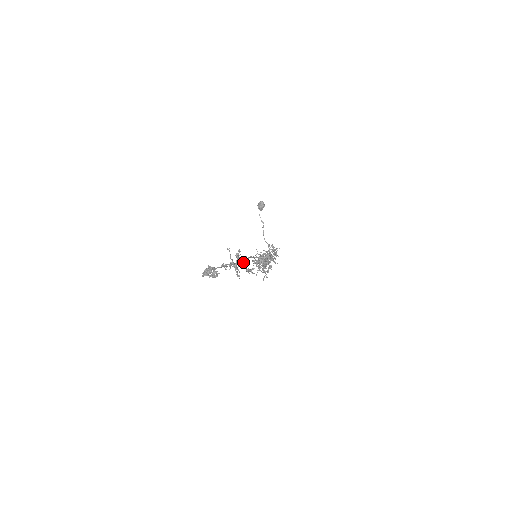
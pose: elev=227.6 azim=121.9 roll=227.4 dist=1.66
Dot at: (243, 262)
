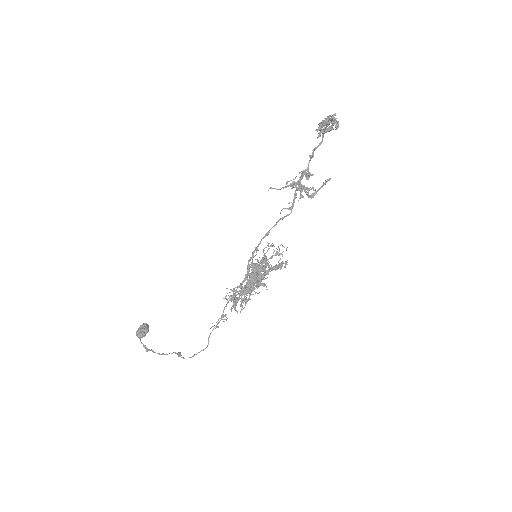
Dot at: (291, 202)
